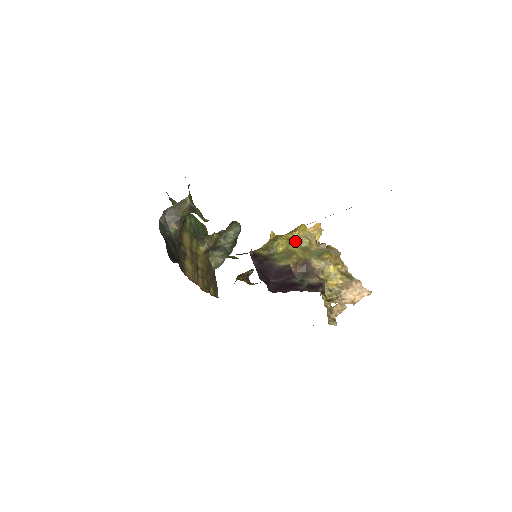
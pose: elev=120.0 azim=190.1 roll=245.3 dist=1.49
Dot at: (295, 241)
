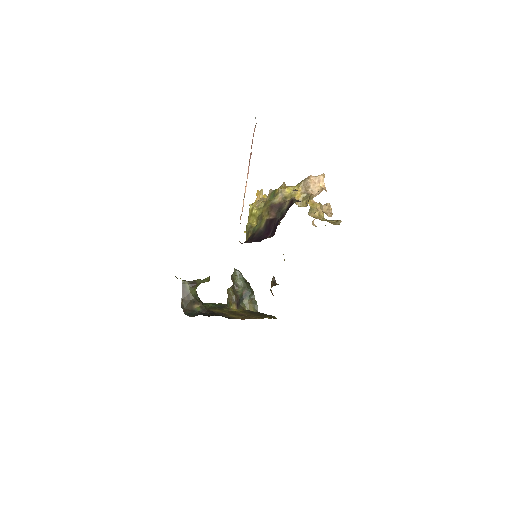
Dot at: (255, 210)
